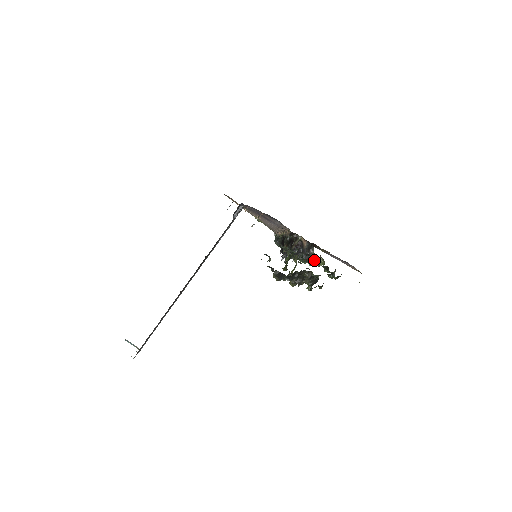
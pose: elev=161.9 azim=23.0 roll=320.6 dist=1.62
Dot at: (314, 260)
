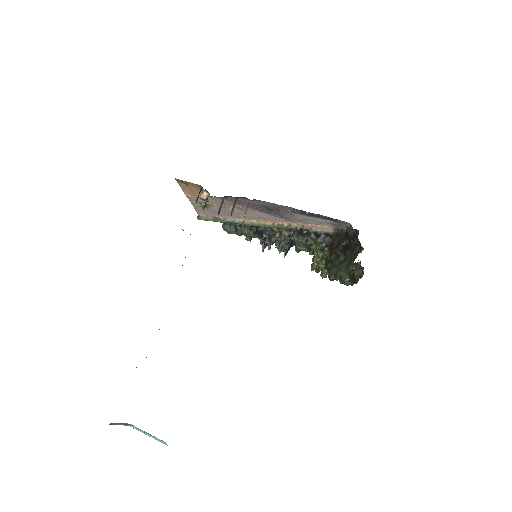
Dot at: occluded
